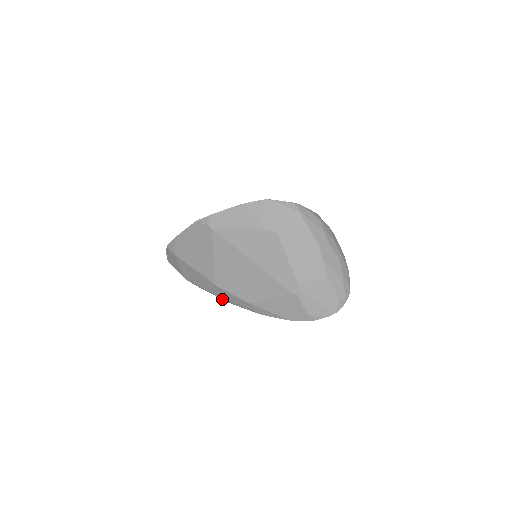
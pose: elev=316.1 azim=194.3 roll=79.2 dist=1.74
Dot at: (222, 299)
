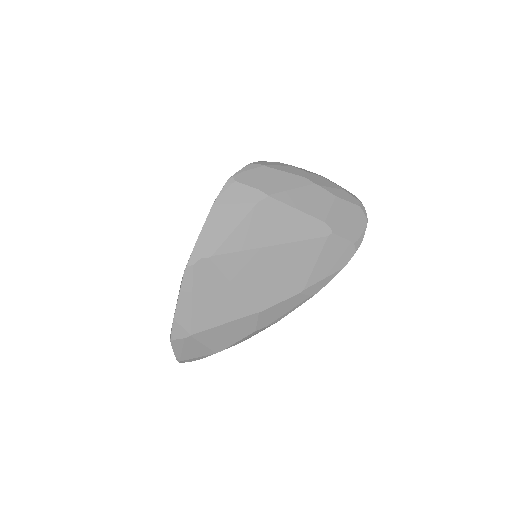
Dot at: (270, 325)
